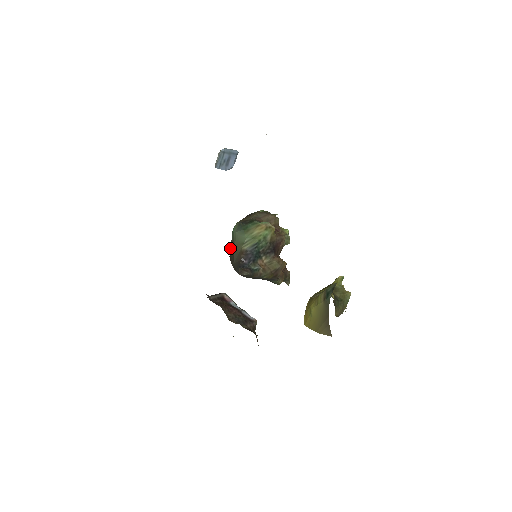
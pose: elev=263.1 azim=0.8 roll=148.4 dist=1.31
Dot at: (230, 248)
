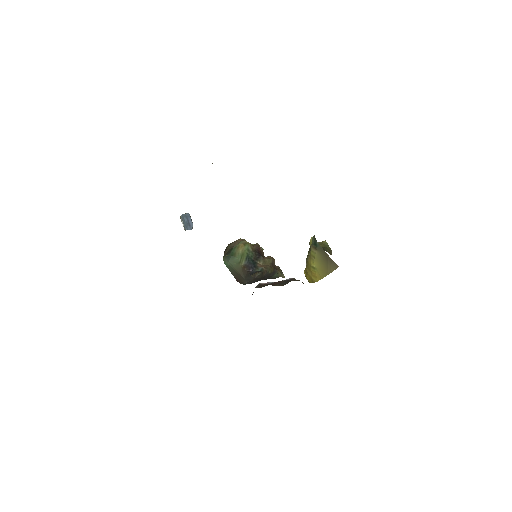
Dot at: (233, 275)
